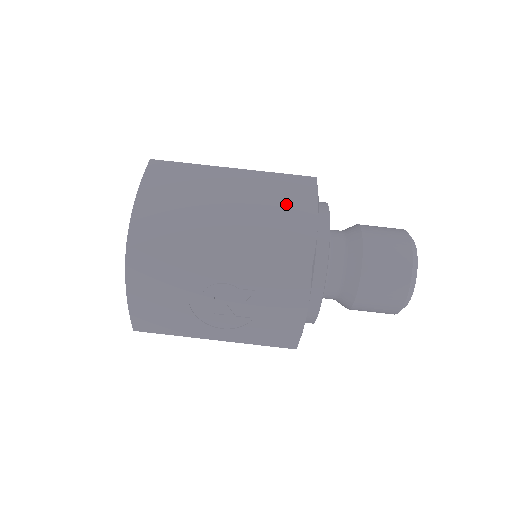
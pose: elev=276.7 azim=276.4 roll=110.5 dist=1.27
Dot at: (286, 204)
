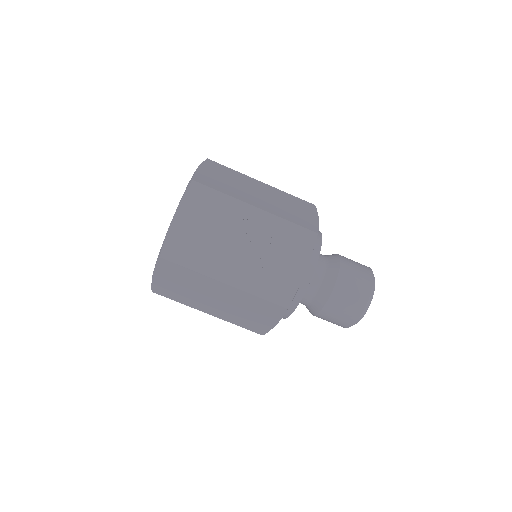
Dot at: (298, 206)
